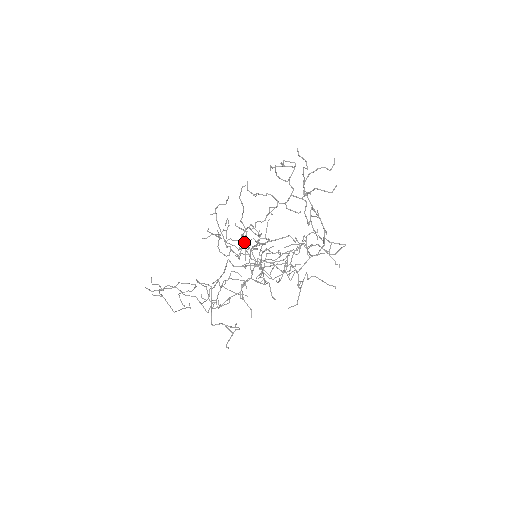
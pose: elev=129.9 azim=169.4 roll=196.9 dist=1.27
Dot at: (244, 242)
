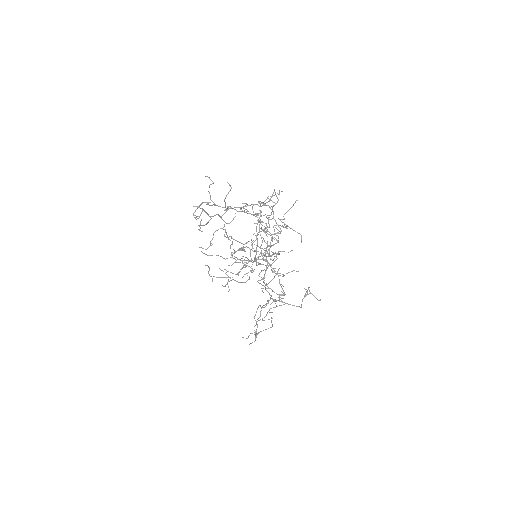
Dot at: occluded
